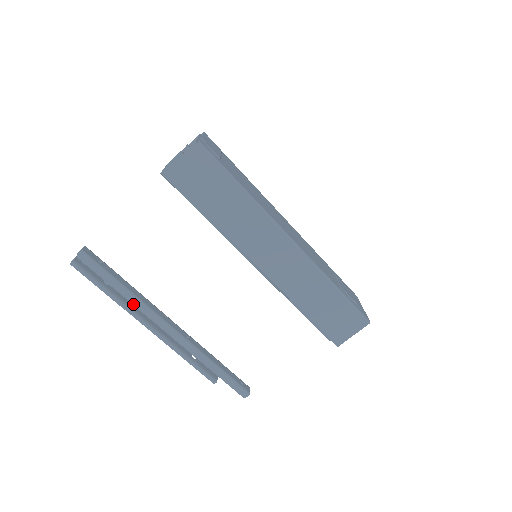
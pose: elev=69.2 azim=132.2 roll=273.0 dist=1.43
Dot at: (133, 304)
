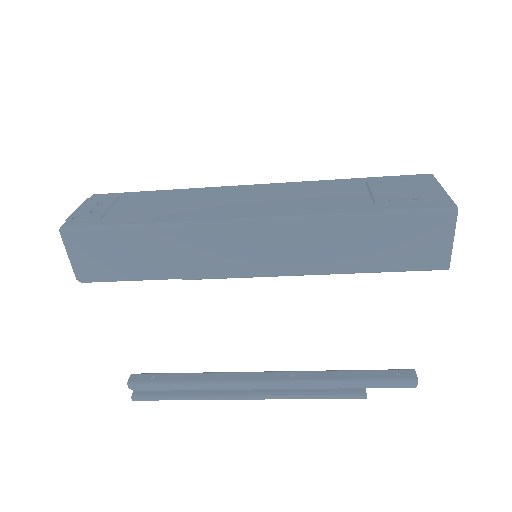
Dot at: (213, 389)
